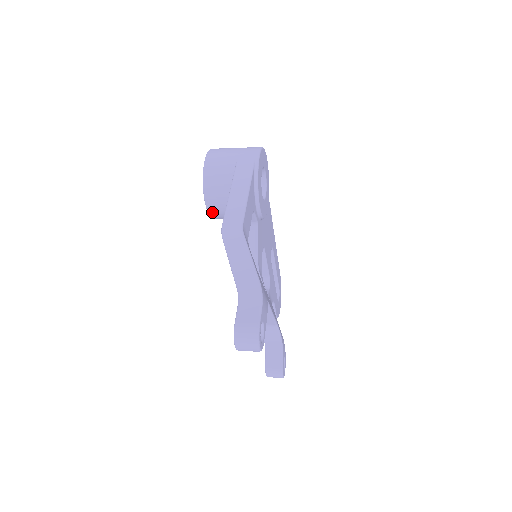
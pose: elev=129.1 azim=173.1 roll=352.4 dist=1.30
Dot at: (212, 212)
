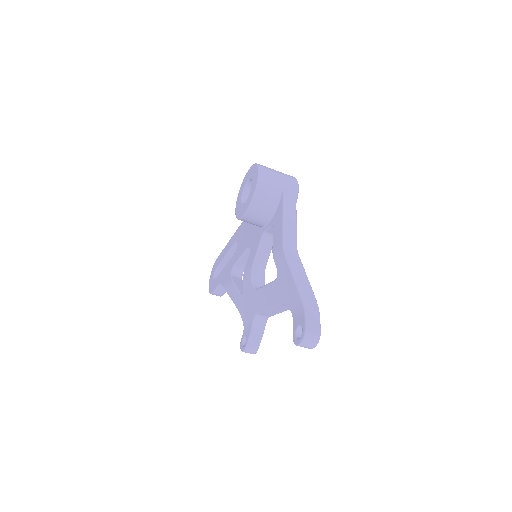
Dot at: (247, 217)
